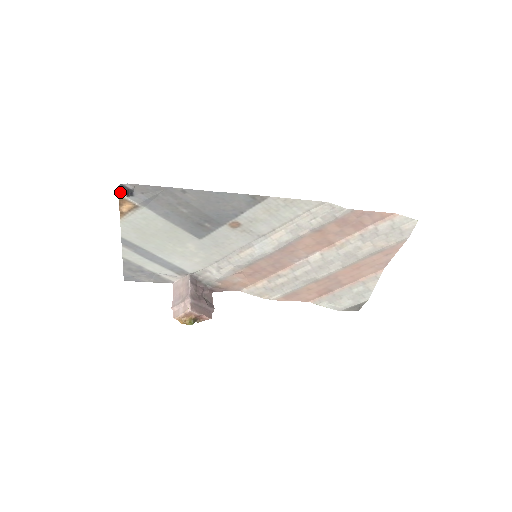
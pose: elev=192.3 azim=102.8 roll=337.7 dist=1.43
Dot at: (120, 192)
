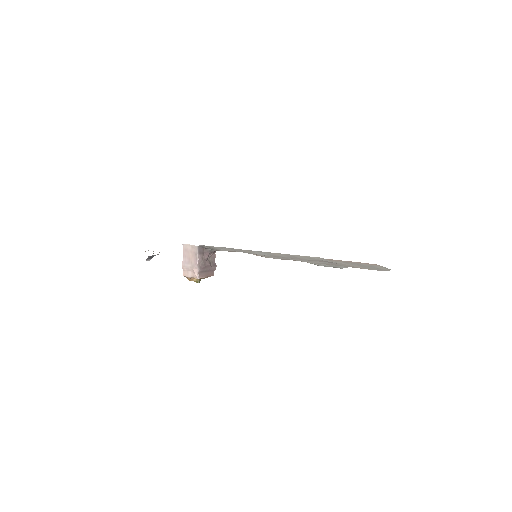
Dot at: occluded
